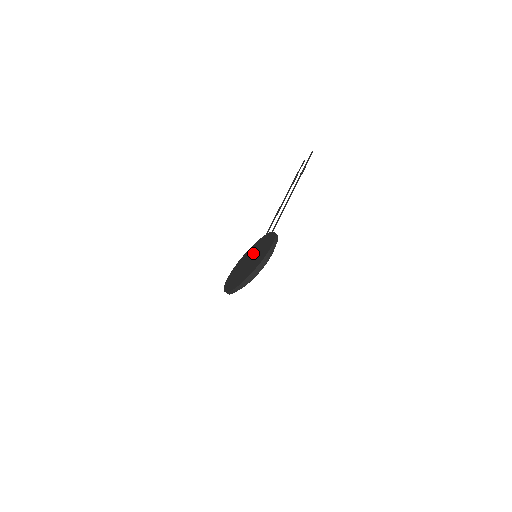
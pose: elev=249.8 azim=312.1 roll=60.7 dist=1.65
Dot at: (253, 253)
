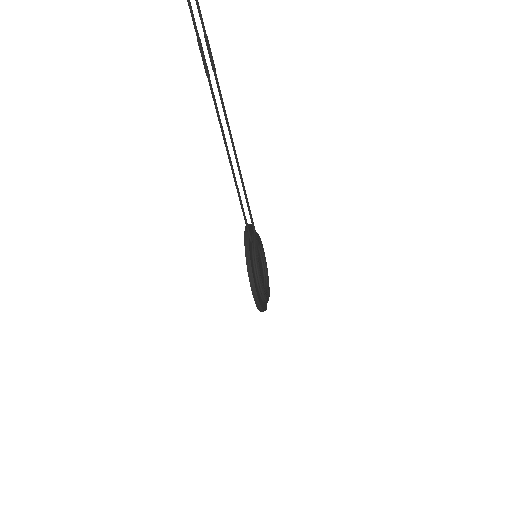
Dot at: occluded
